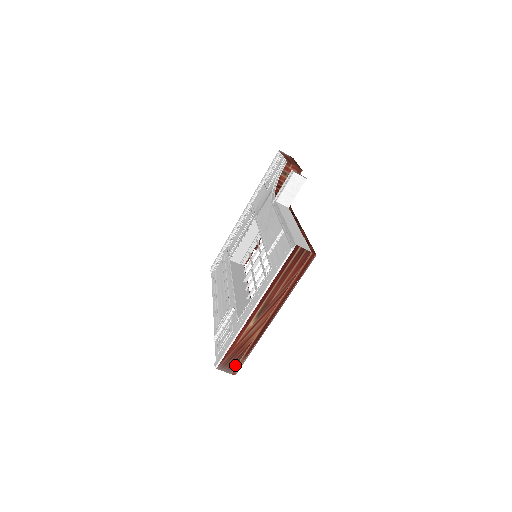
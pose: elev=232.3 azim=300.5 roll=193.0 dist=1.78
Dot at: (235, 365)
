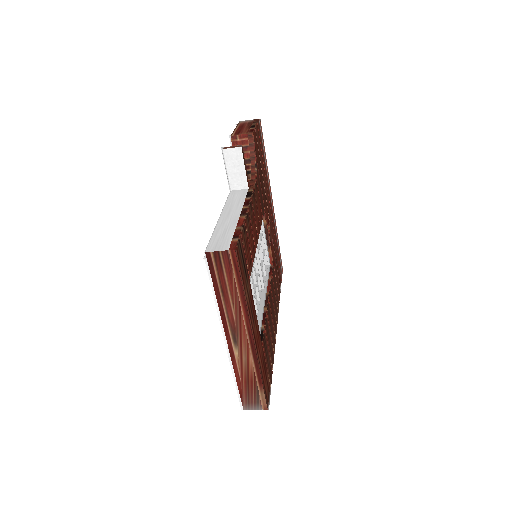
Dot at: (259, 399)
